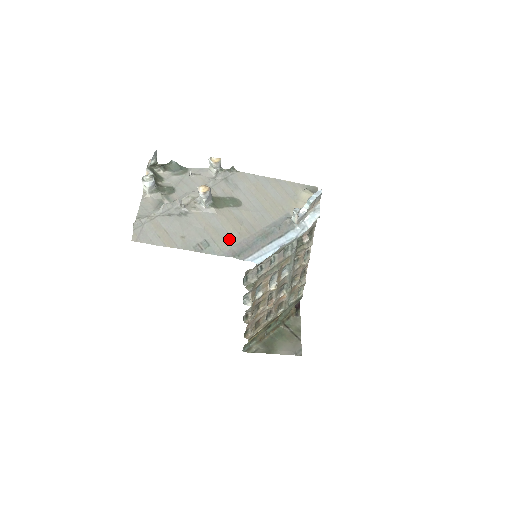
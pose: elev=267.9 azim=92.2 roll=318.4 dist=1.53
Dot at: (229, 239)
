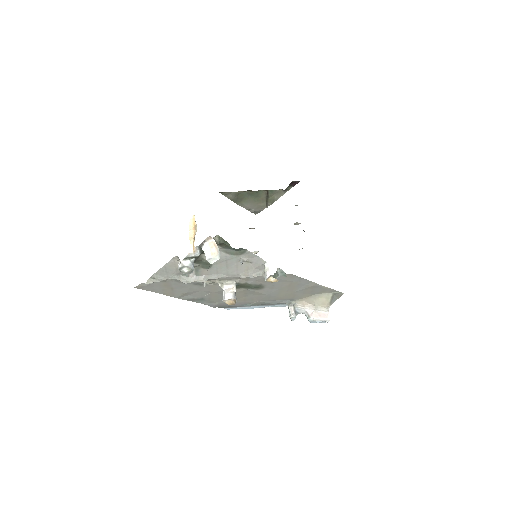
Dot at: occluded
